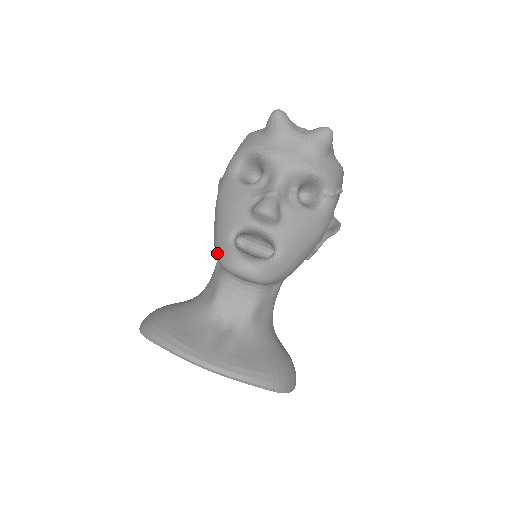
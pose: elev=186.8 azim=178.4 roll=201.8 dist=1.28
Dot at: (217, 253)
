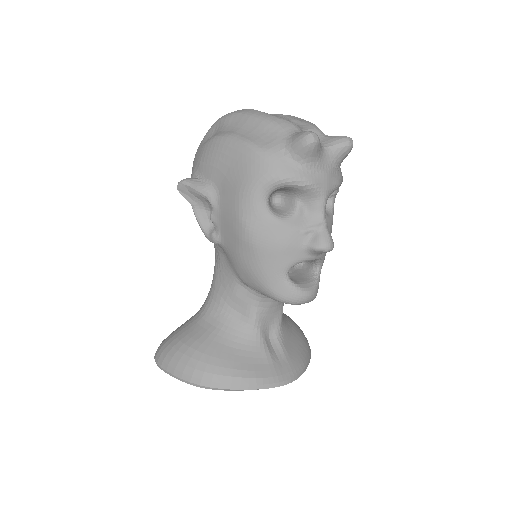
Dot at: (270, 292)
